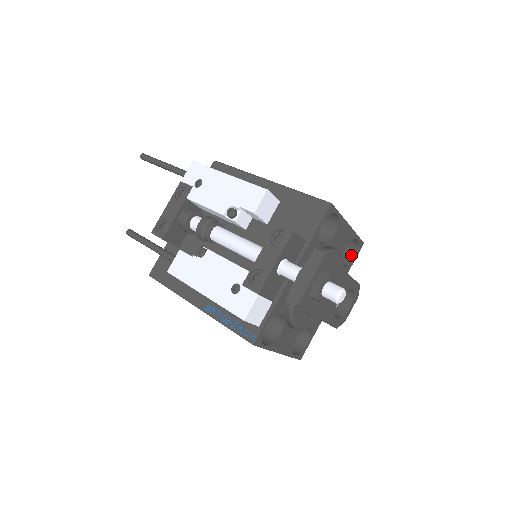
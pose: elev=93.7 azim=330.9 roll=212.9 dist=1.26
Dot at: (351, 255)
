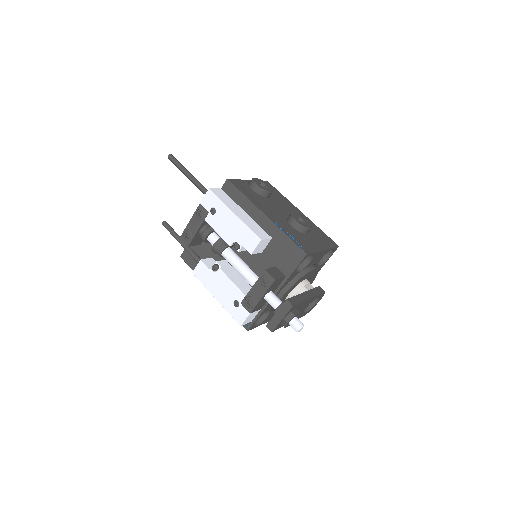
Dot at: (328, 253)
